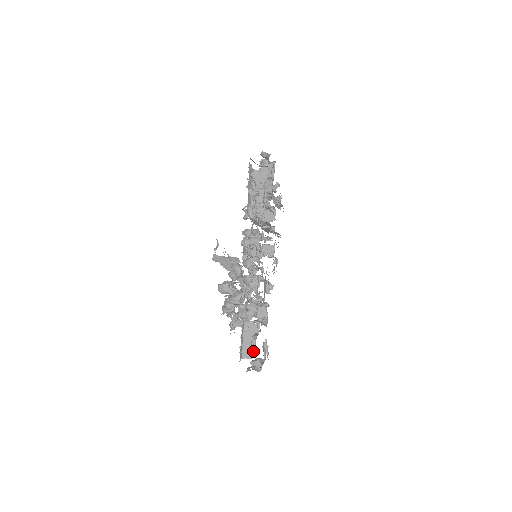
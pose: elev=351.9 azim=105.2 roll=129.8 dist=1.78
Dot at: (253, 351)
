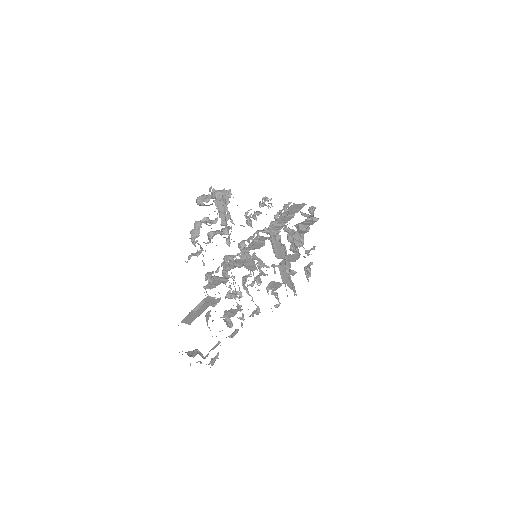
Dot at: (196, 310)
